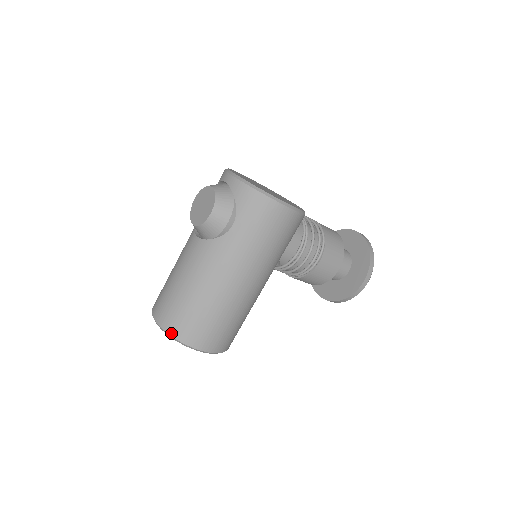
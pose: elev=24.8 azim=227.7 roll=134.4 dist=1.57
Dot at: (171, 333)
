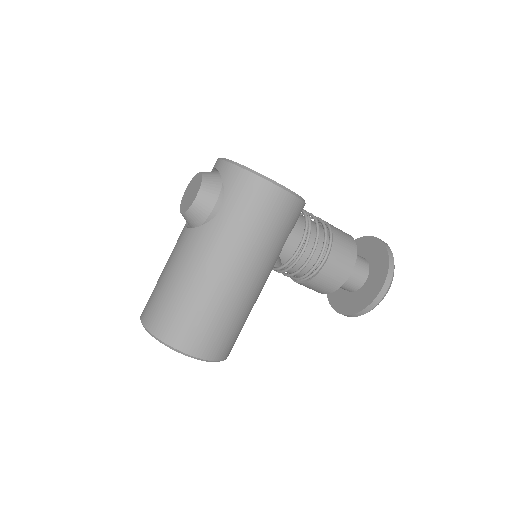
Dot at: (156, 333)
